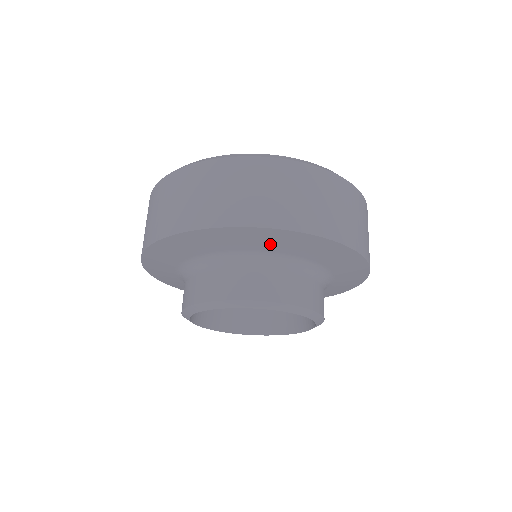
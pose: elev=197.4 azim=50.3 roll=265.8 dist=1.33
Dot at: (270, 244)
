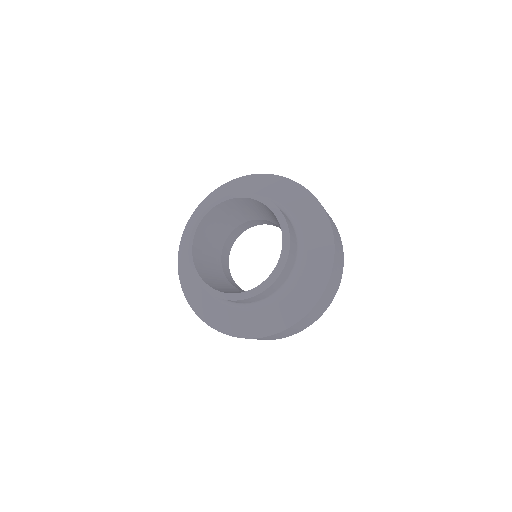
Dot at: (286, 195)
